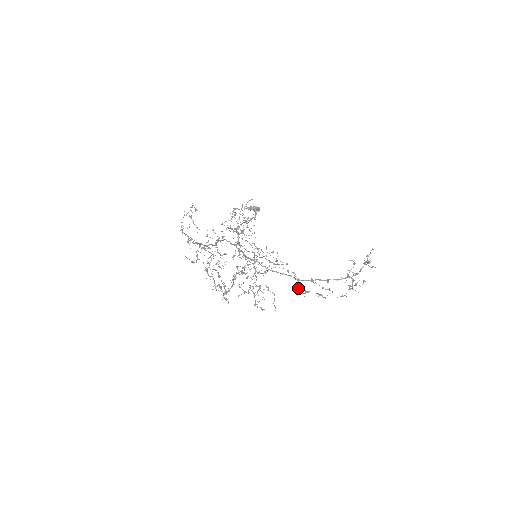
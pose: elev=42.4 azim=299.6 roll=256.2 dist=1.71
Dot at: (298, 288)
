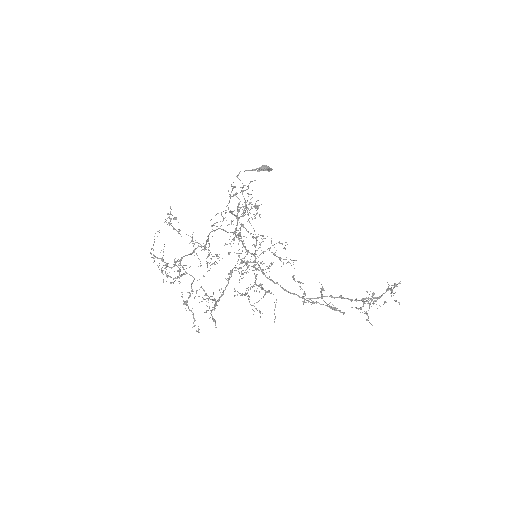
Dot at: (303, 302)
